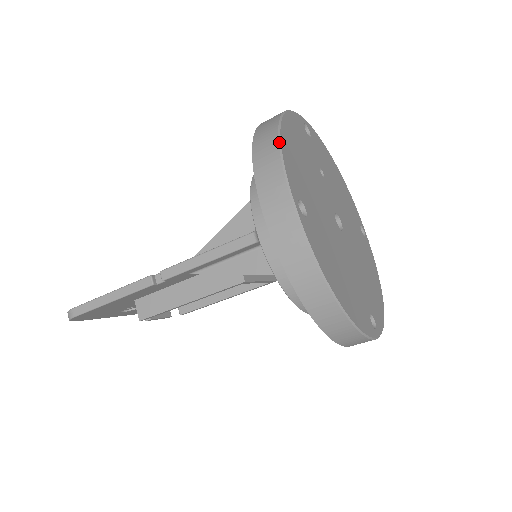
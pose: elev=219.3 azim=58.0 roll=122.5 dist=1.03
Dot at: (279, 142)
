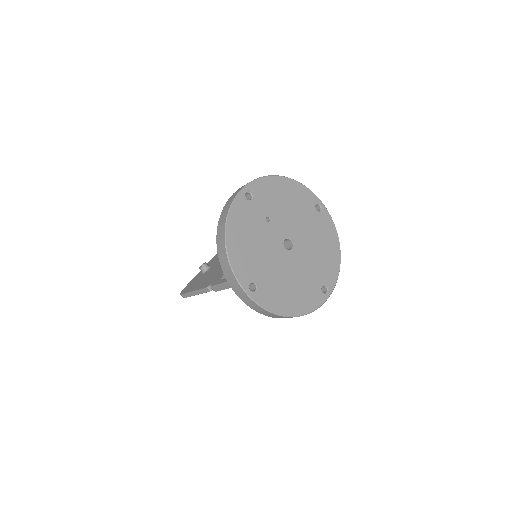
Dot at: (228, 259)
